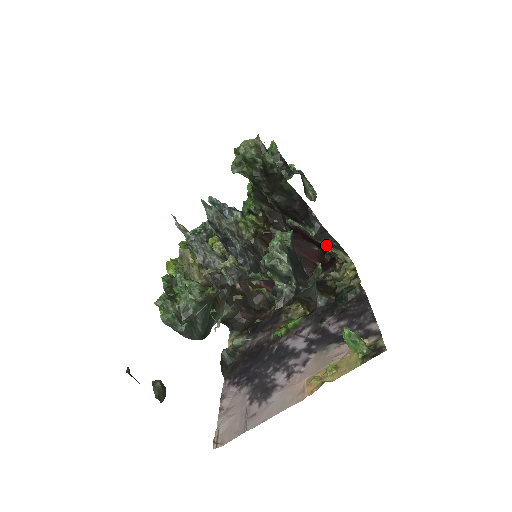
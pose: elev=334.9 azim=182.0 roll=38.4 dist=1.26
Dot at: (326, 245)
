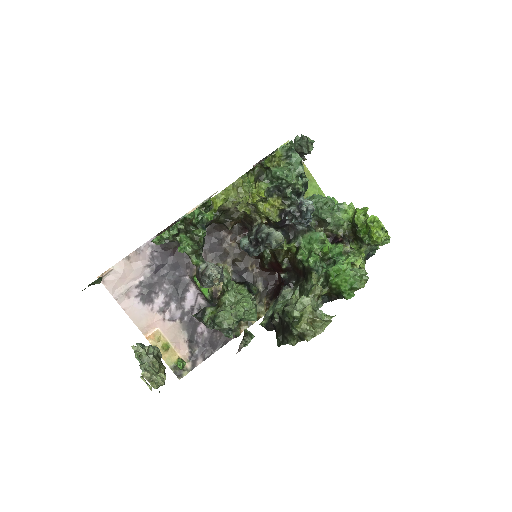
Dot at: occluded
